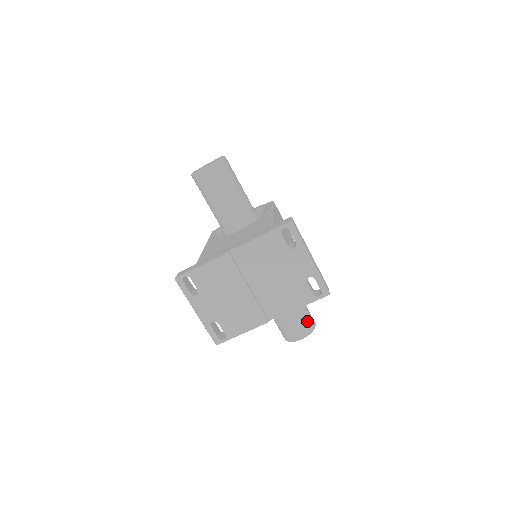
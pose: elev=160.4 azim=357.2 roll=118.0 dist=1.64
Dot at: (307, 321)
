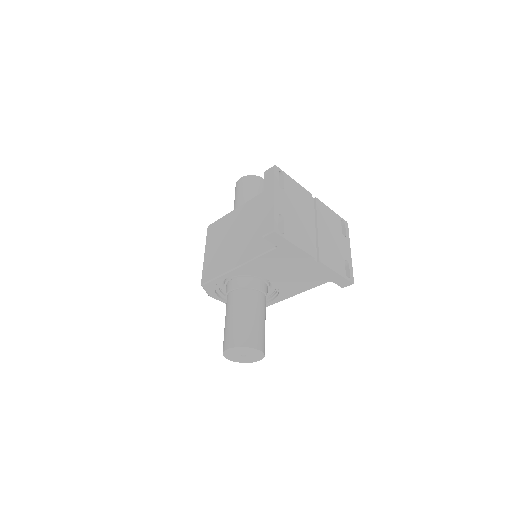
Dot at: occluded
